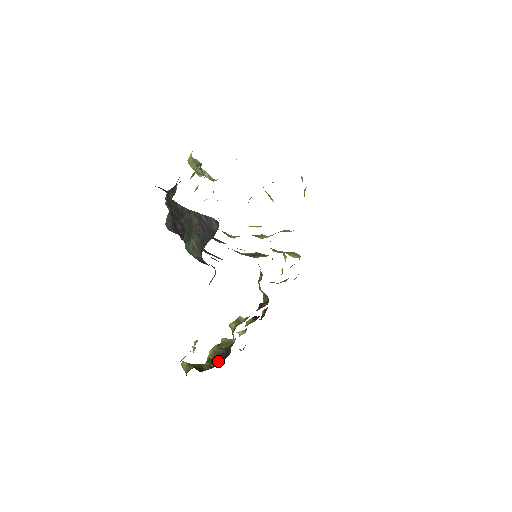
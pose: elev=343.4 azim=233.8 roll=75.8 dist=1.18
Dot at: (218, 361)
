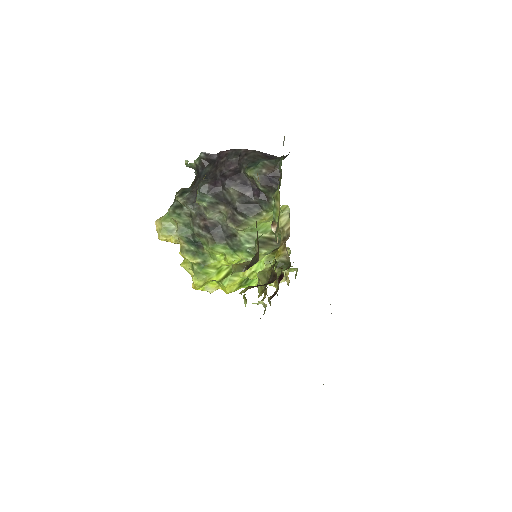
Dot at: (263, 285)
